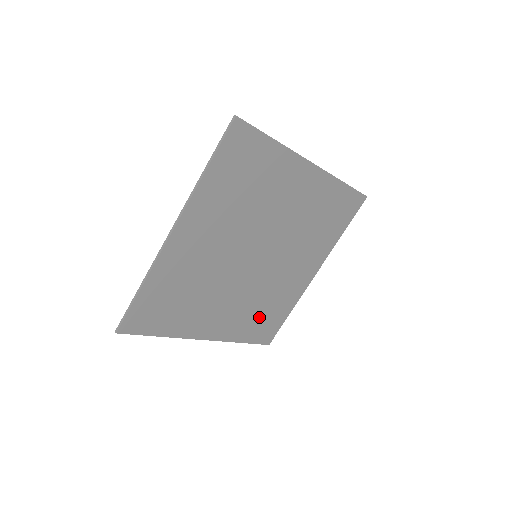
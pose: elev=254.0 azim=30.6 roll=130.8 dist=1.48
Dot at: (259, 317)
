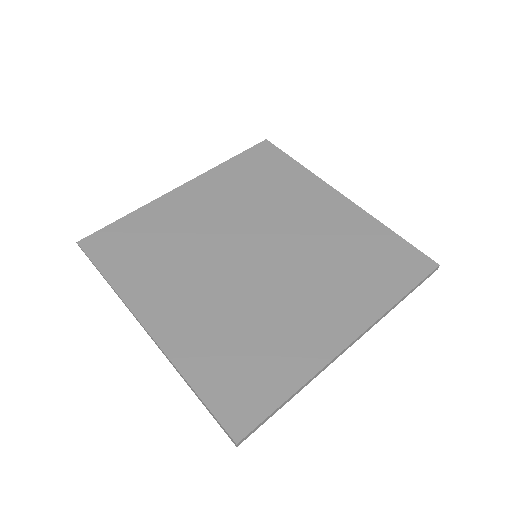
Dot at: (235, 354)
